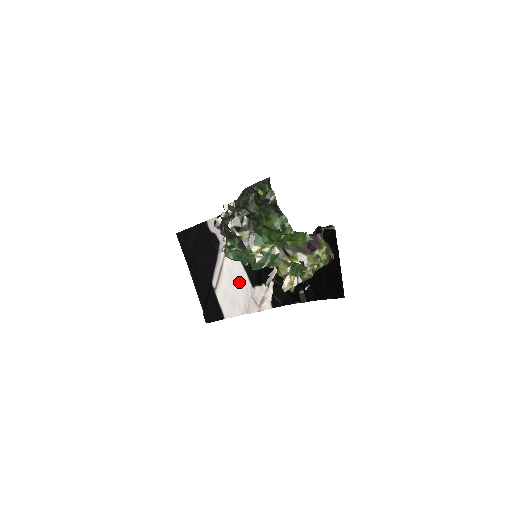
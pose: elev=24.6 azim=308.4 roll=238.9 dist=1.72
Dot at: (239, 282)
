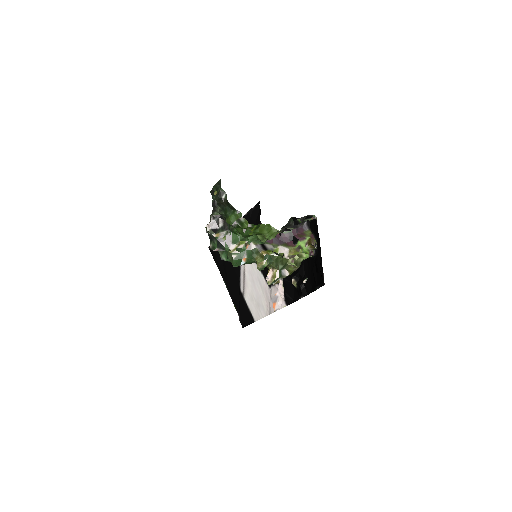
Dot at: (259, 284)
